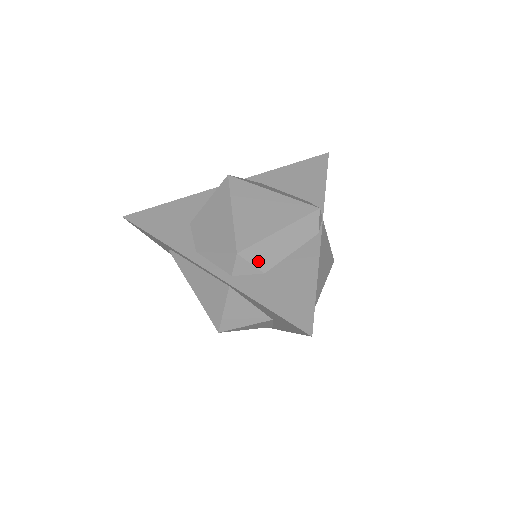
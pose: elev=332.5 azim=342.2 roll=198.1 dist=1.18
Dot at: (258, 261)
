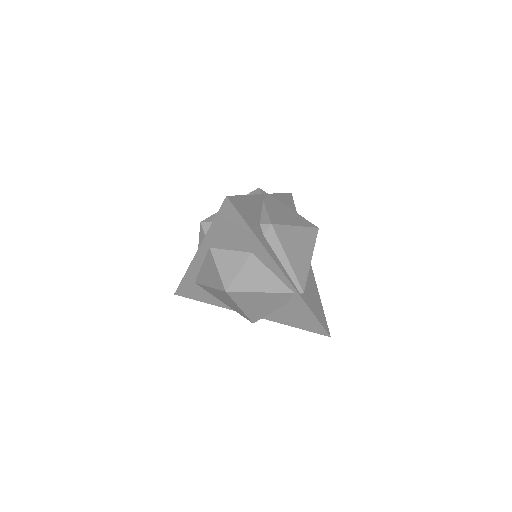
Dot at: occluded
